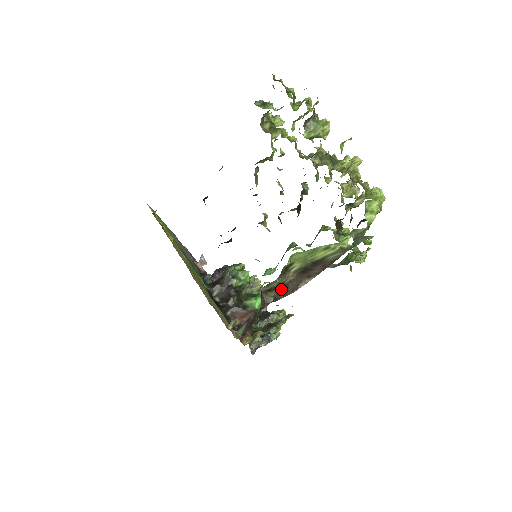
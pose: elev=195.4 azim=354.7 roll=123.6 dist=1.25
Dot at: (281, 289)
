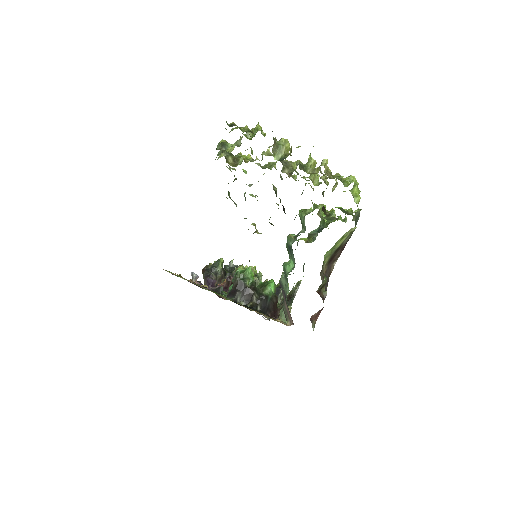
Dot at: occluded
